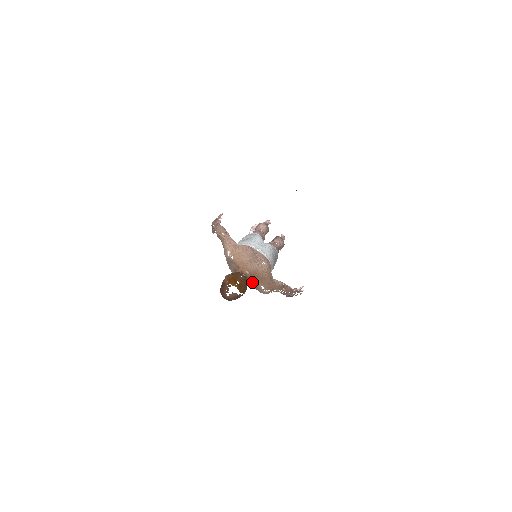
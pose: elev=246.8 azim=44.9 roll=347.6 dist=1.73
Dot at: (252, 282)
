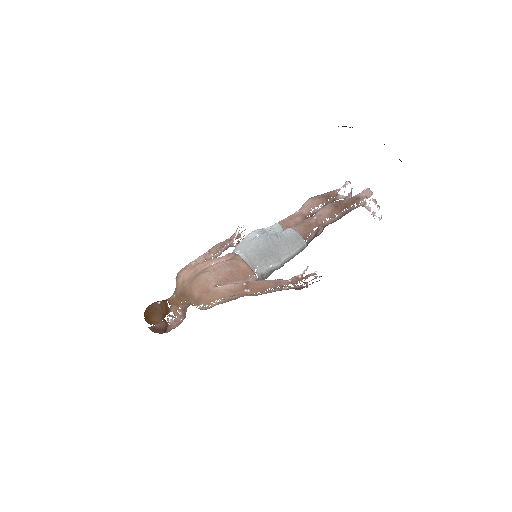
Dot at: (185, 303)
